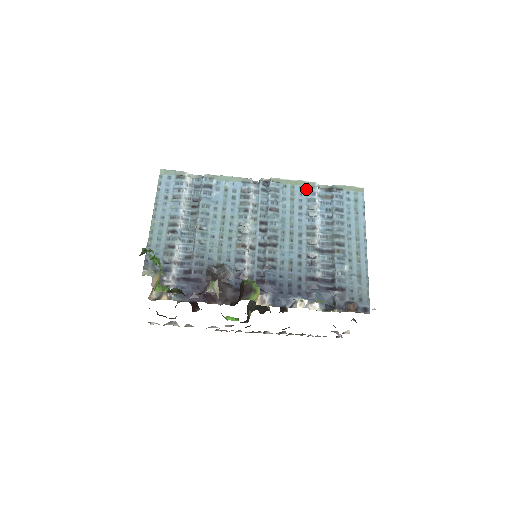
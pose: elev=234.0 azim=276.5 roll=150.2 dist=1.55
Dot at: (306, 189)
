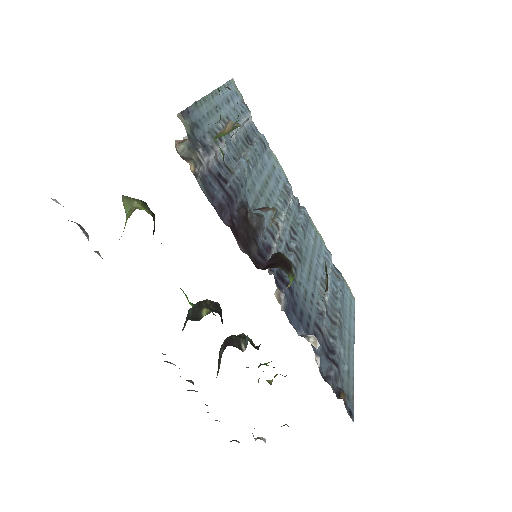
Dot at: (325, 248)
